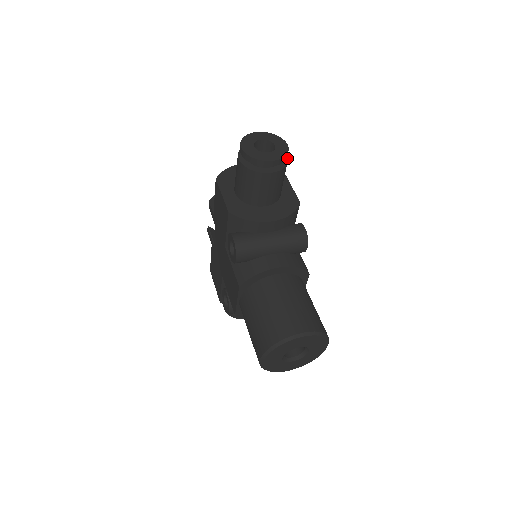
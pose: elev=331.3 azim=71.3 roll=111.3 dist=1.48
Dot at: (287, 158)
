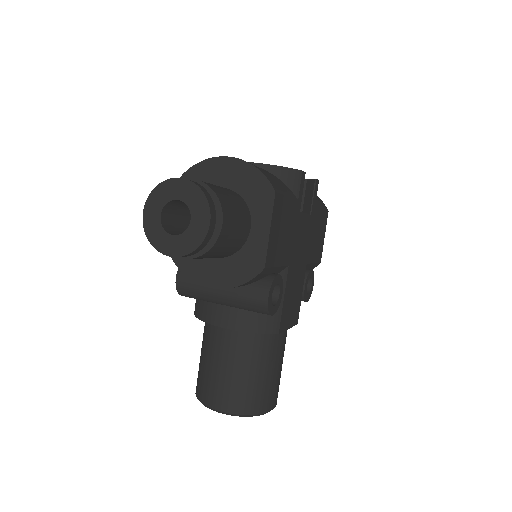
Dot at: (219, 233)
